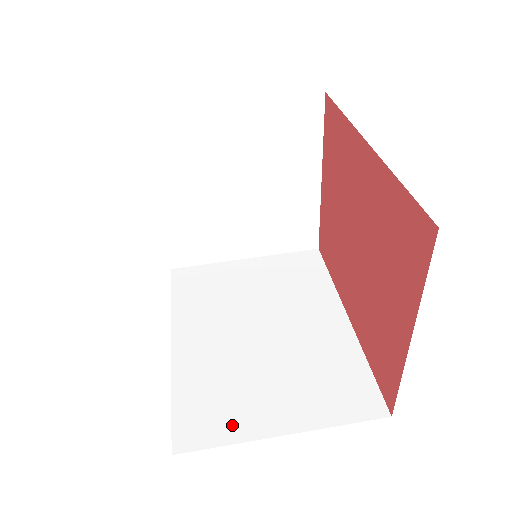
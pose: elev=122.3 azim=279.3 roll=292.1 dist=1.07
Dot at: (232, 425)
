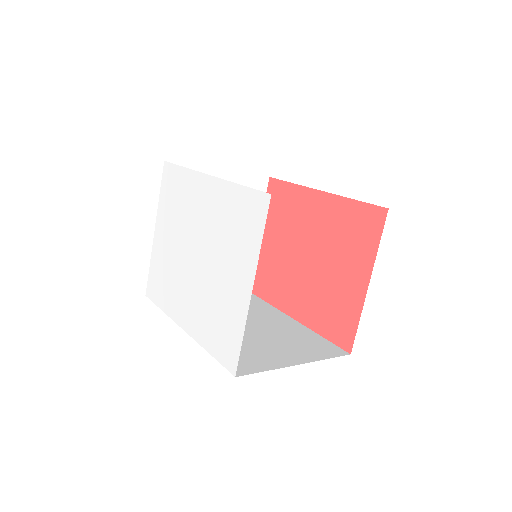
Dot at: (263, 362)
